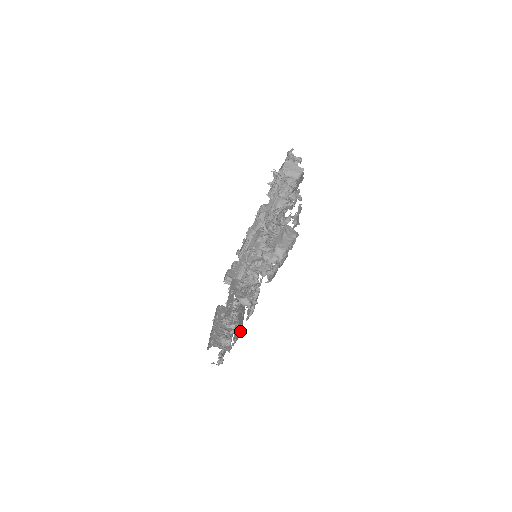
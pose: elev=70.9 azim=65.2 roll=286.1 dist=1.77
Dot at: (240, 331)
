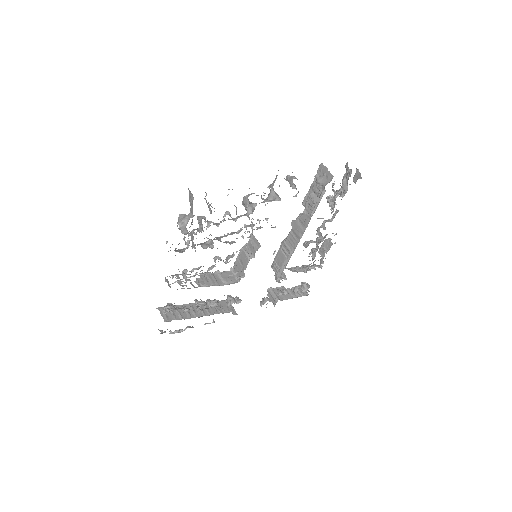
Dot at: occluded
